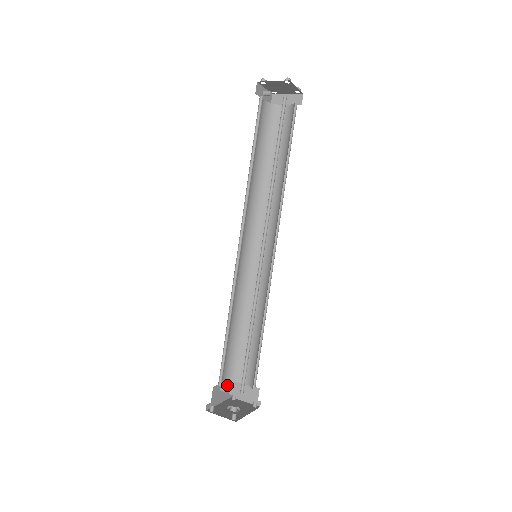
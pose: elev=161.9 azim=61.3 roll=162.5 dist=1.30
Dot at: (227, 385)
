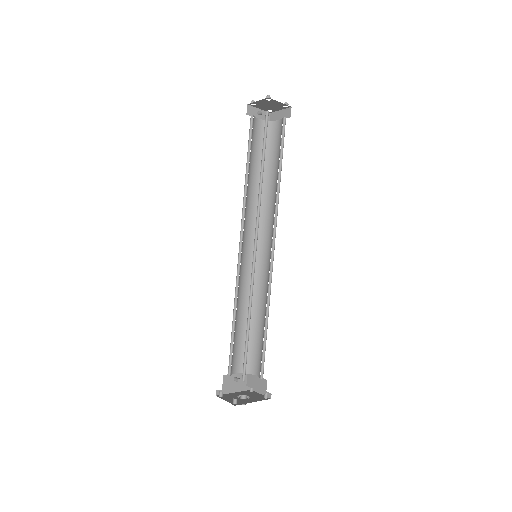
Dot at: occluded
